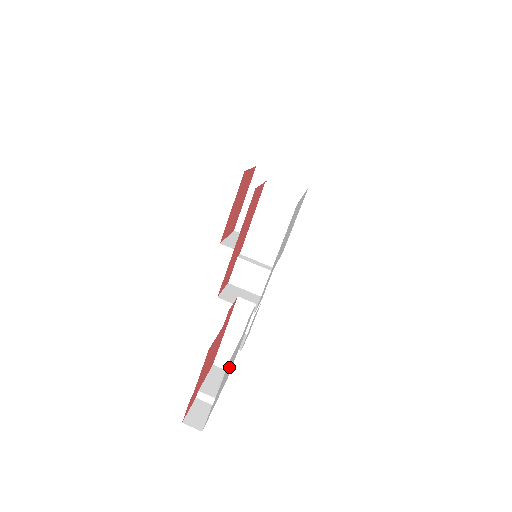
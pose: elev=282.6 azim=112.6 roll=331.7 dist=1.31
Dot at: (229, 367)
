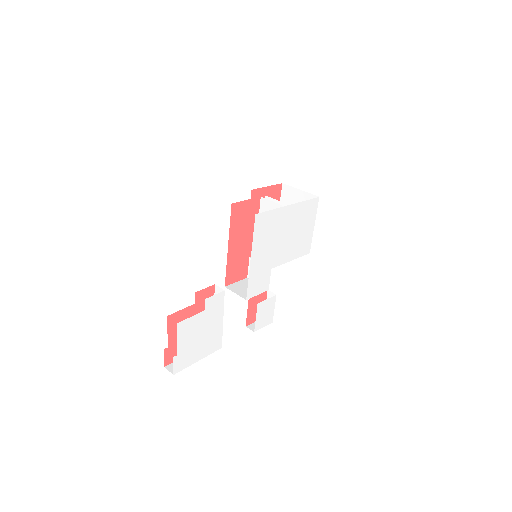
Dot at: (199, 334)
